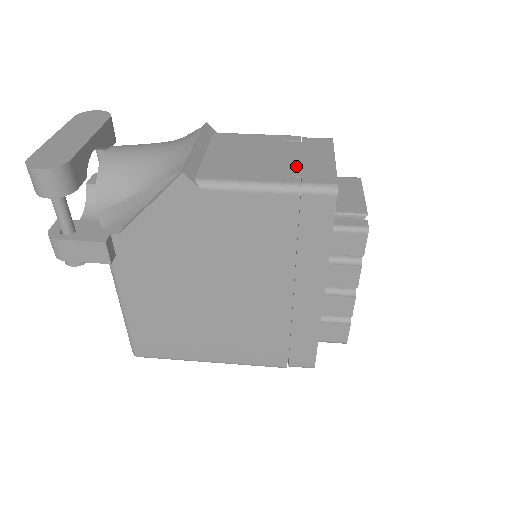
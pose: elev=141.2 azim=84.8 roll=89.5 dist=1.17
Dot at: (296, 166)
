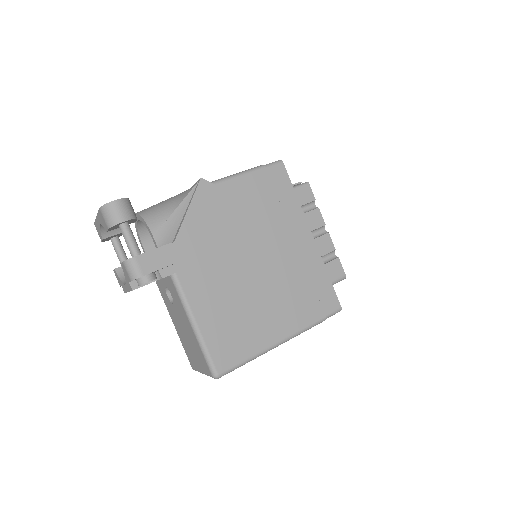
Dot at: occluded
